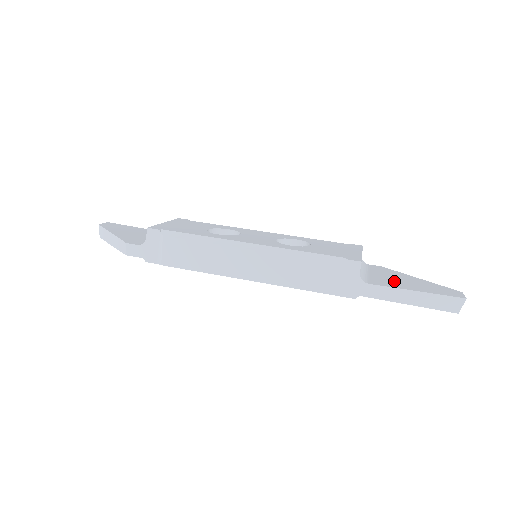
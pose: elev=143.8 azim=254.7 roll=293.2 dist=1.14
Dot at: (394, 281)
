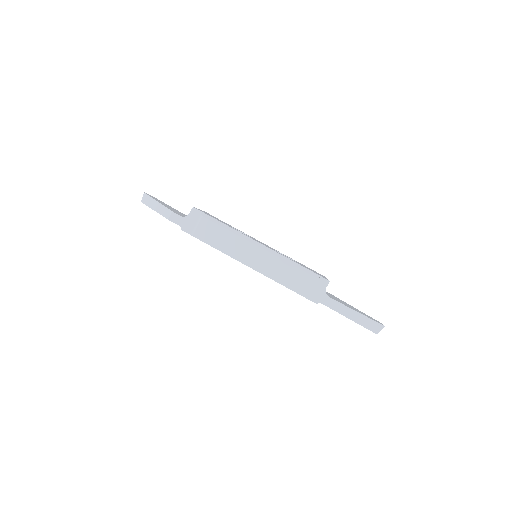
Dot at: (343, 303)
